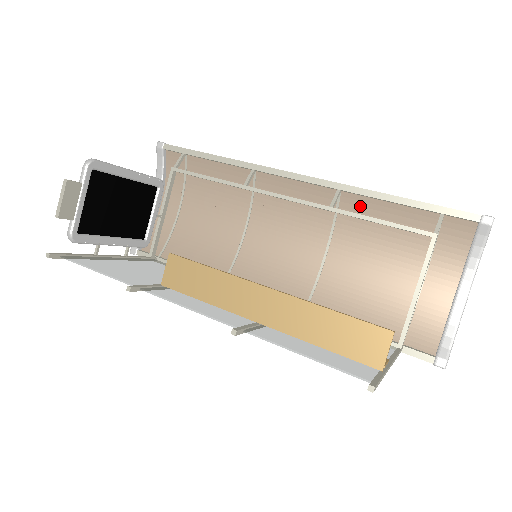
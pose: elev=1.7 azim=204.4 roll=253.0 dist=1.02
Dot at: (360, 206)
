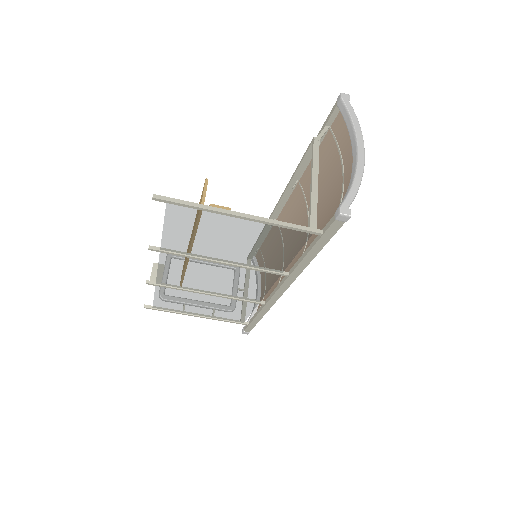
Dot at: (308, 178)
